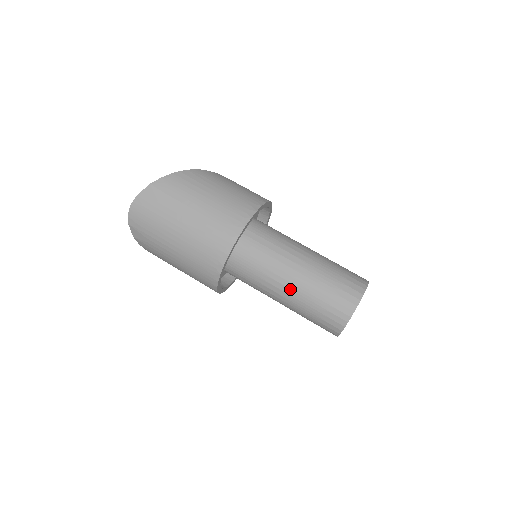
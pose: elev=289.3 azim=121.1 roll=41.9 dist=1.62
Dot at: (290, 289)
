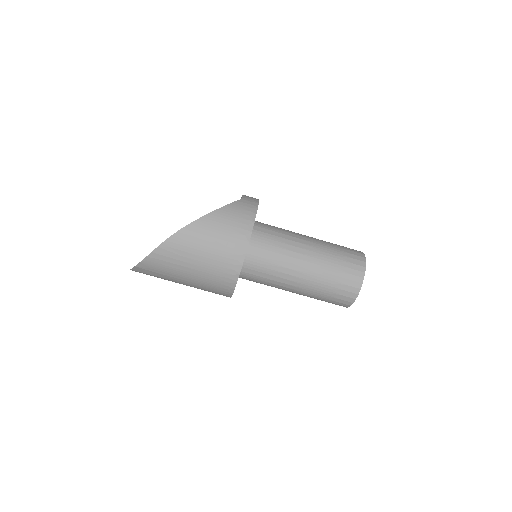
Dot at: occluded
